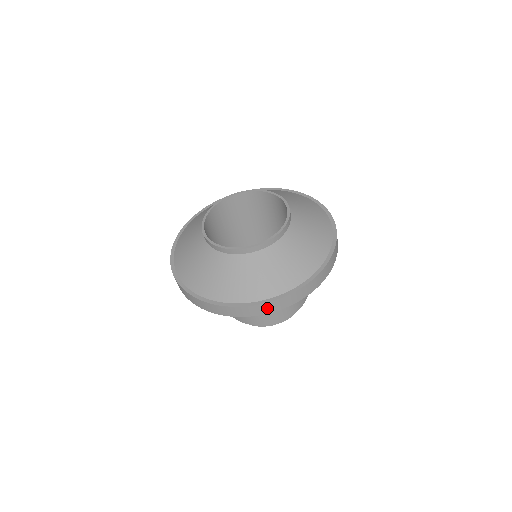
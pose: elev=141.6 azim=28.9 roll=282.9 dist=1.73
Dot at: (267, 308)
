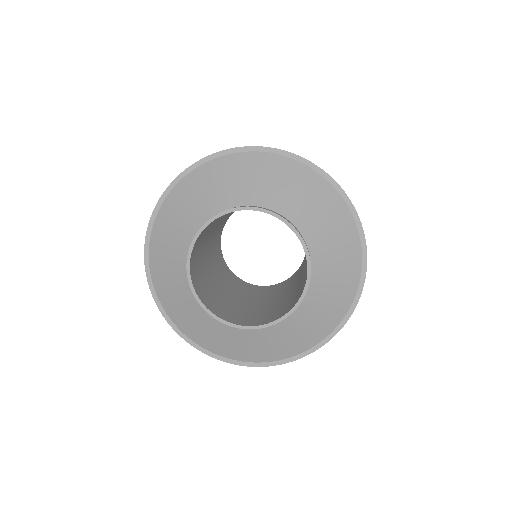
Dot at: occluded
